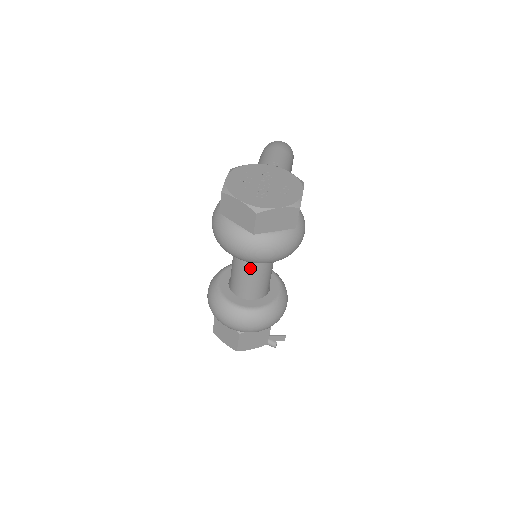
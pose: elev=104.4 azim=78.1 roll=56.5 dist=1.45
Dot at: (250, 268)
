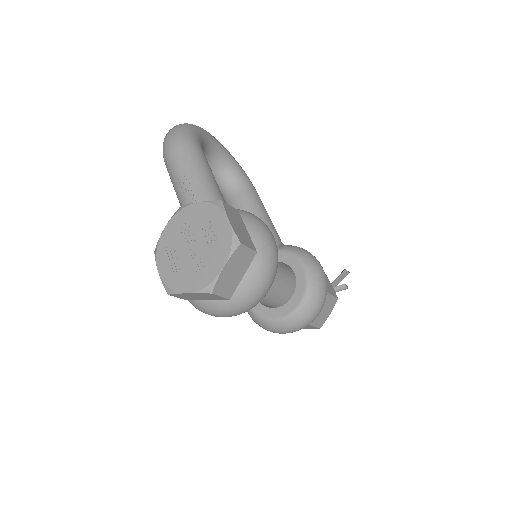
Dot at: occluded
